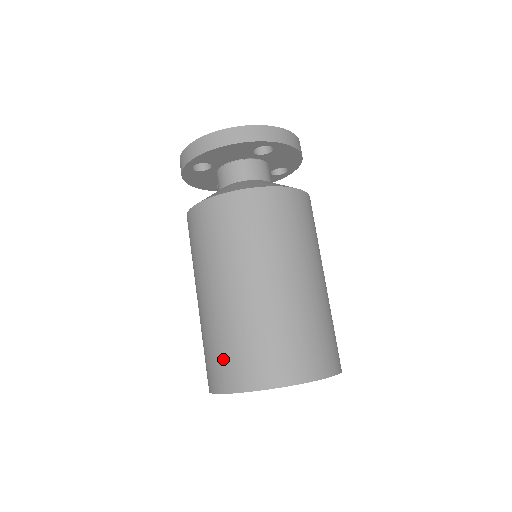
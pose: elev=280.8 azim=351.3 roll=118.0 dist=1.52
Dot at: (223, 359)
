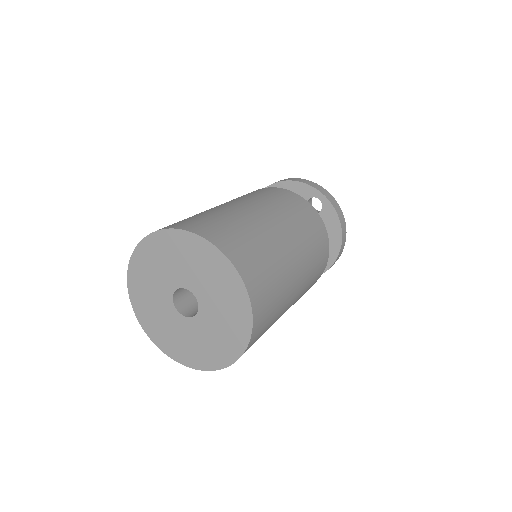
Dot at: occluded
